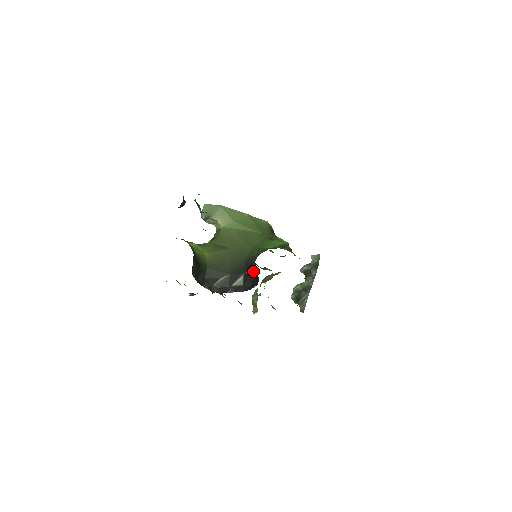
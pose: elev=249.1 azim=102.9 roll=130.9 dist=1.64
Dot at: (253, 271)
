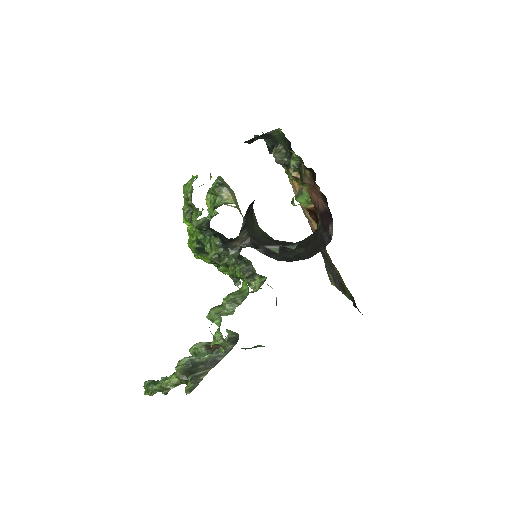
Dot at: (300, 246)
